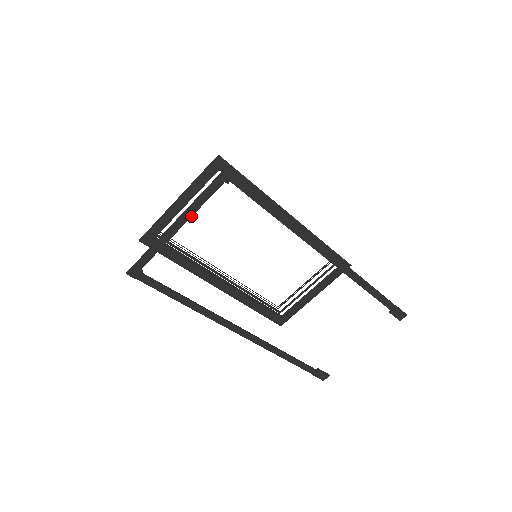
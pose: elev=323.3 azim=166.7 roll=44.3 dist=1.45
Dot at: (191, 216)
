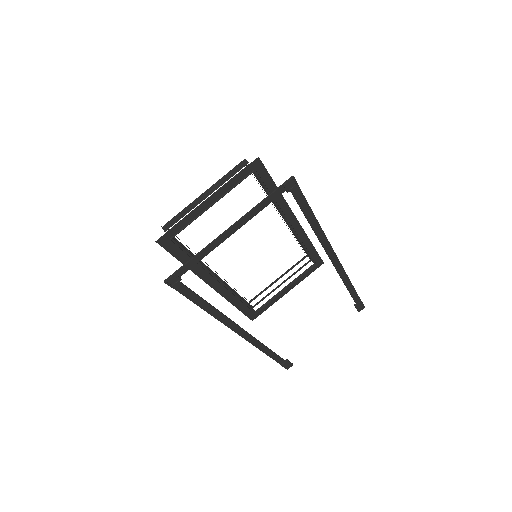
Dot at: (245, 223)
